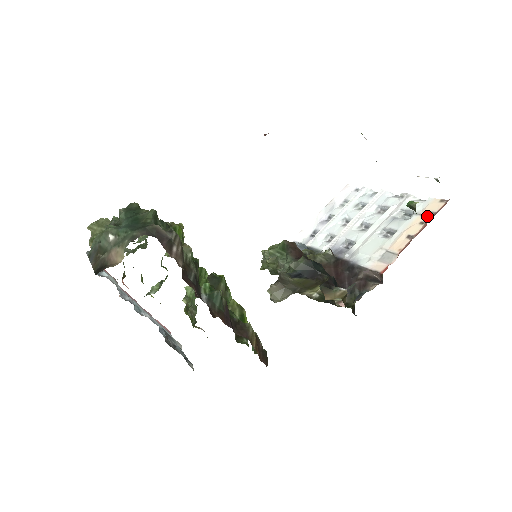
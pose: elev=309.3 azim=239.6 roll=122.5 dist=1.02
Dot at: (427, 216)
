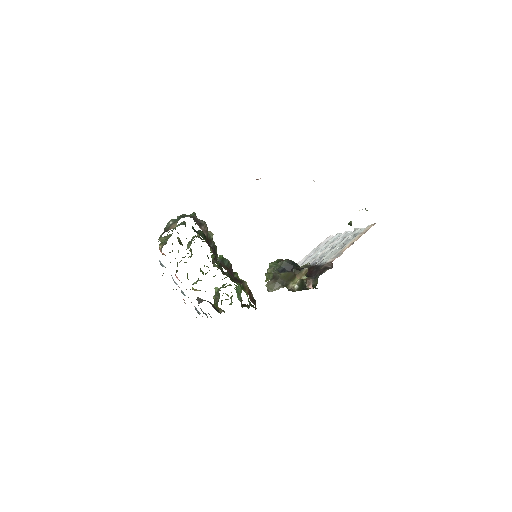
Dot at: (364, 232)
